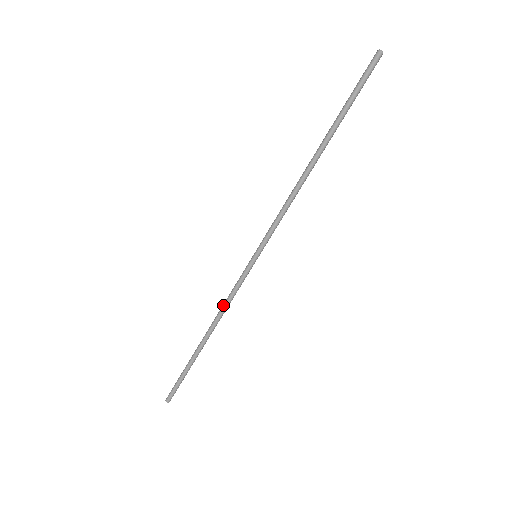
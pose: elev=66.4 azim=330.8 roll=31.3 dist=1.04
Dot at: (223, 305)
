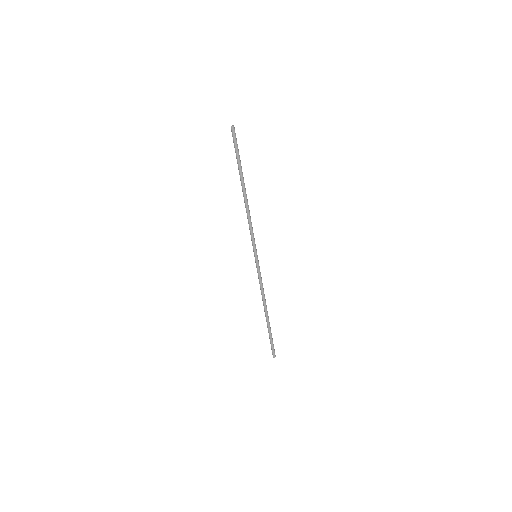
Dot at: occluded
